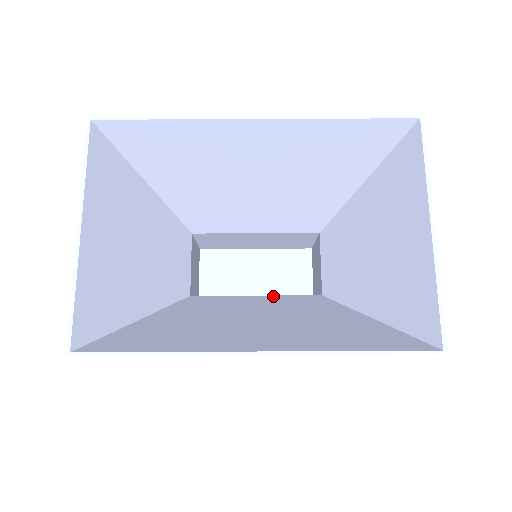
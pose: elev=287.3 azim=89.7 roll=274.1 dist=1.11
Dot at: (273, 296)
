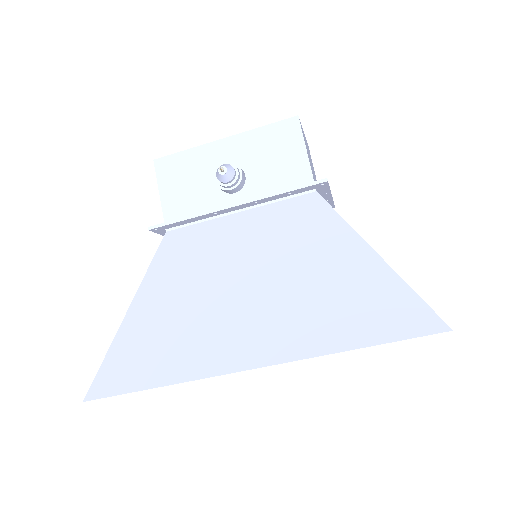
Dot at: occluded
